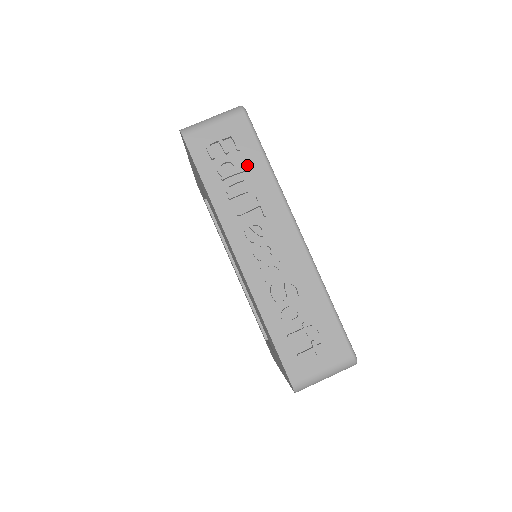
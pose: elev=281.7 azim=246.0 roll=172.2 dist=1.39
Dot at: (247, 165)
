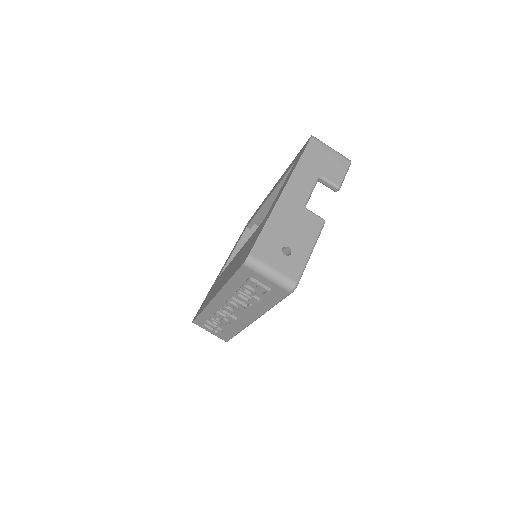
Dot at: (261, 298)
